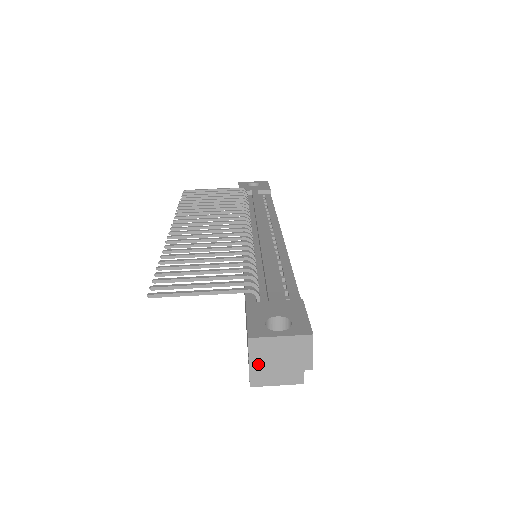
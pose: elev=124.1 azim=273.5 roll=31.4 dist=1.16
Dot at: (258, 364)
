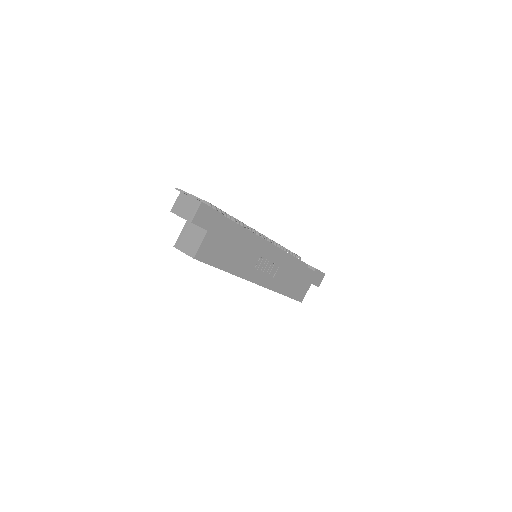
Dot at: (176, 208)
